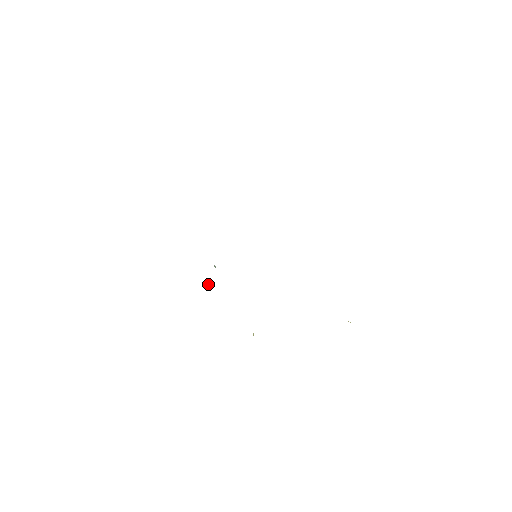
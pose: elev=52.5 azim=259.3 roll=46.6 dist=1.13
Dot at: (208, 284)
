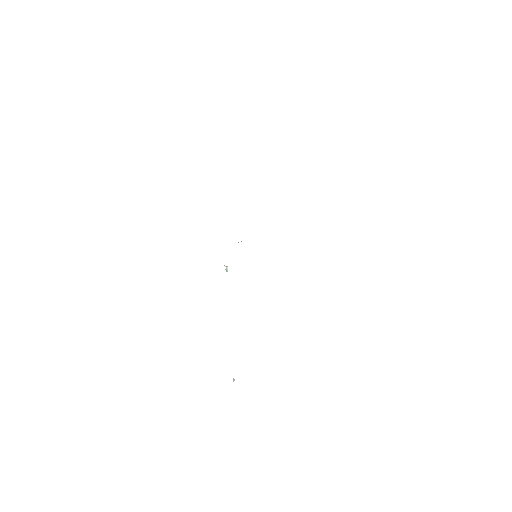
Dot at: (233, 379)
